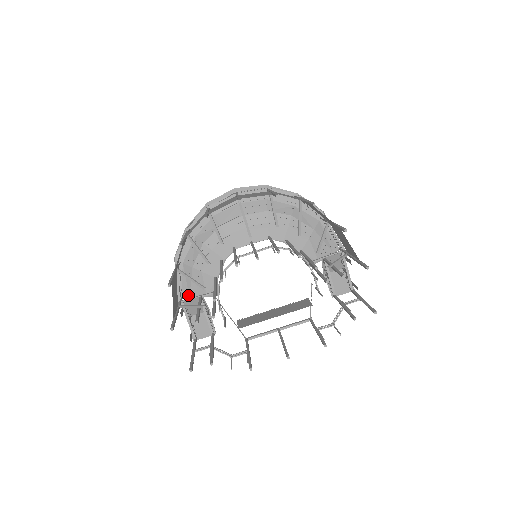
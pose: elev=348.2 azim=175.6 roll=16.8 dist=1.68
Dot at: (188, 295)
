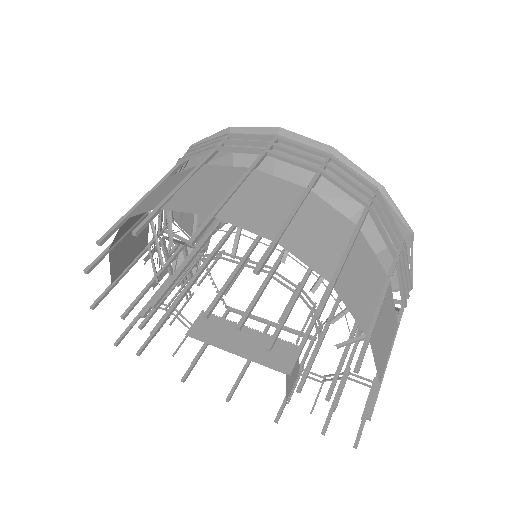
Dot at: (179, 224)
